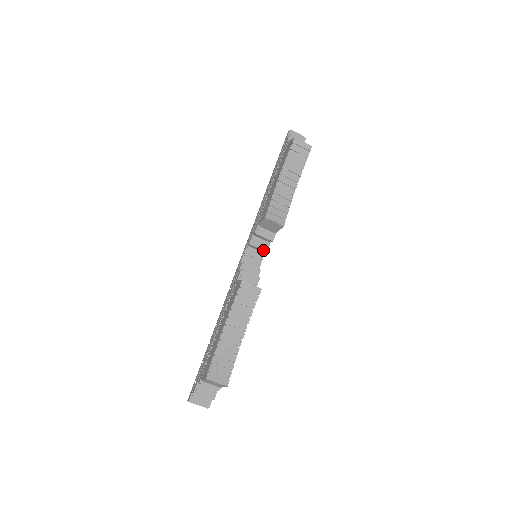
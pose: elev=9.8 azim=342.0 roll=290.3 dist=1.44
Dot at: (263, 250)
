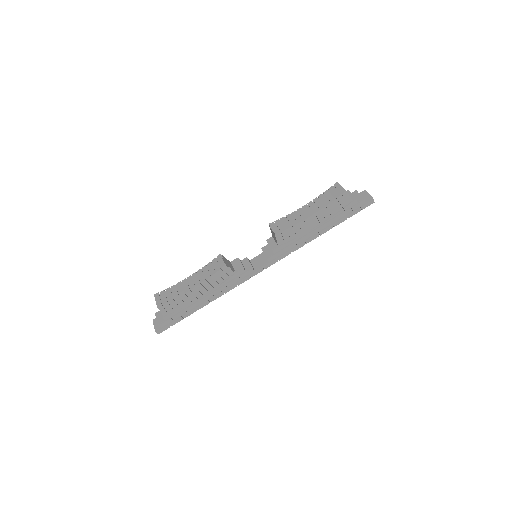
Dot at: (266, 256)
